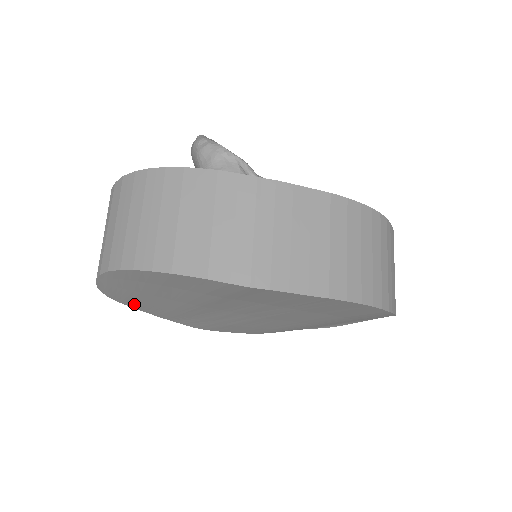
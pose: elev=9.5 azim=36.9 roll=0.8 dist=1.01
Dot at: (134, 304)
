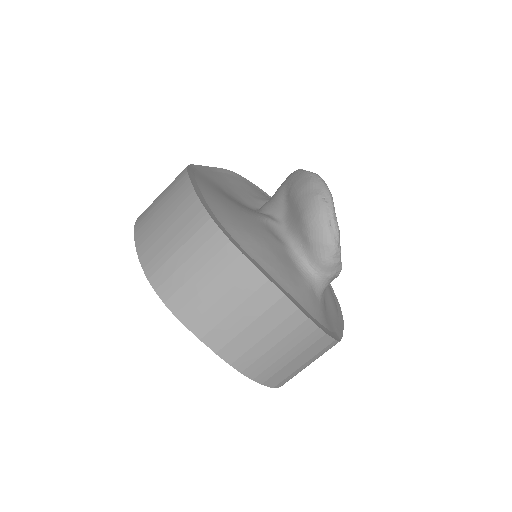
Dot at: occluded
